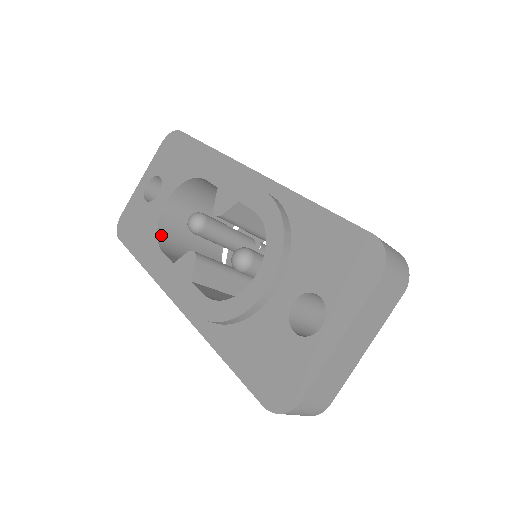
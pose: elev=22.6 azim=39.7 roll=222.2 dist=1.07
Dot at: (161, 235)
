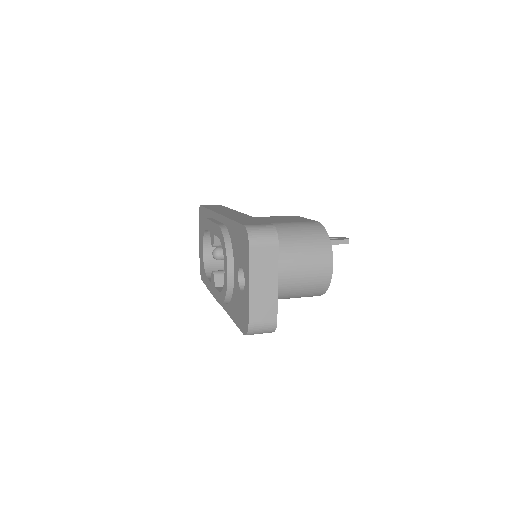
Dot at: (208, 269)
